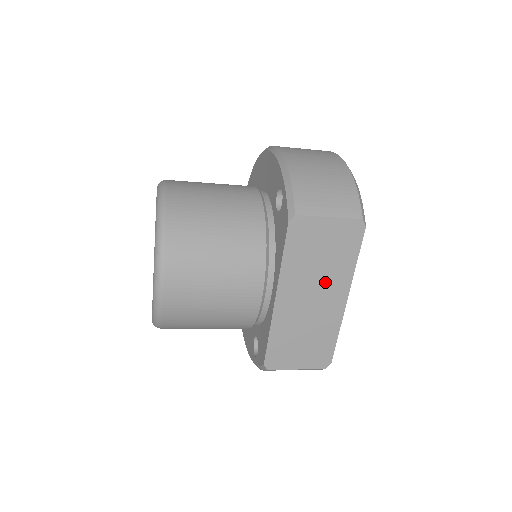
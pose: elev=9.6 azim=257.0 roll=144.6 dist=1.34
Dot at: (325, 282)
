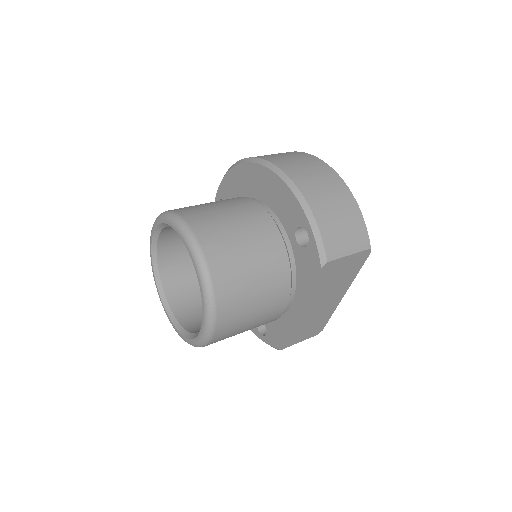
Dot at: (334, 291)
